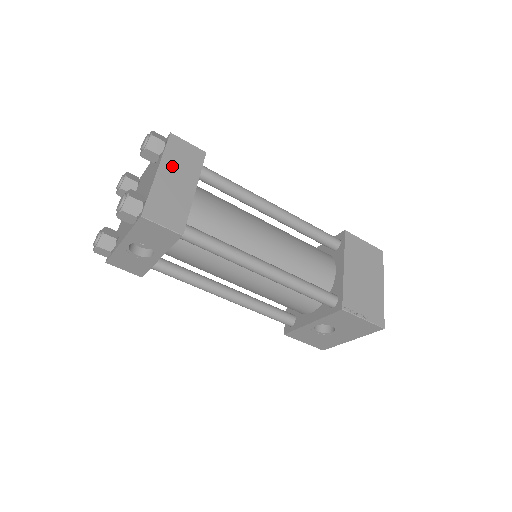
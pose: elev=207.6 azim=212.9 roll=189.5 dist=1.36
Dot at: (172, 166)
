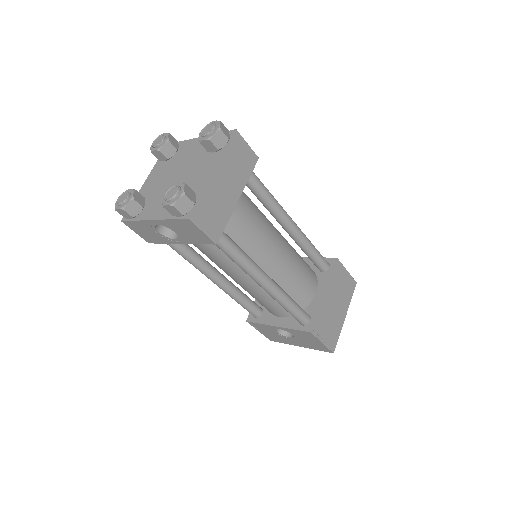
Dot at: (228, 168)
